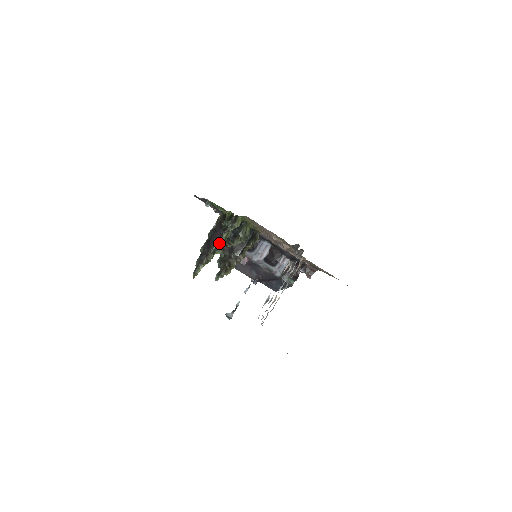
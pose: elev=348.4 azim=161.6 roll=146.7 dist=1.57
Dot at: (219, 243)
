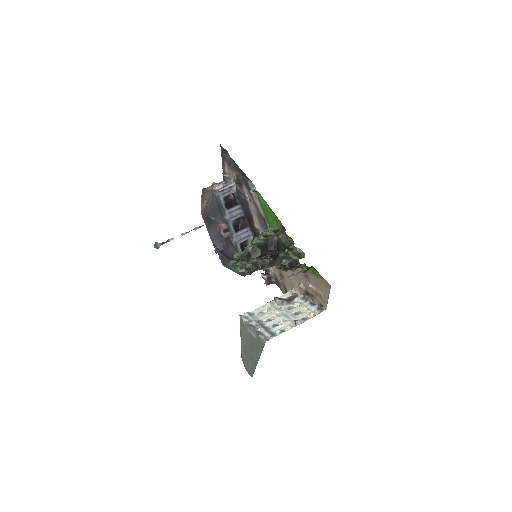
Dot at: occluded
